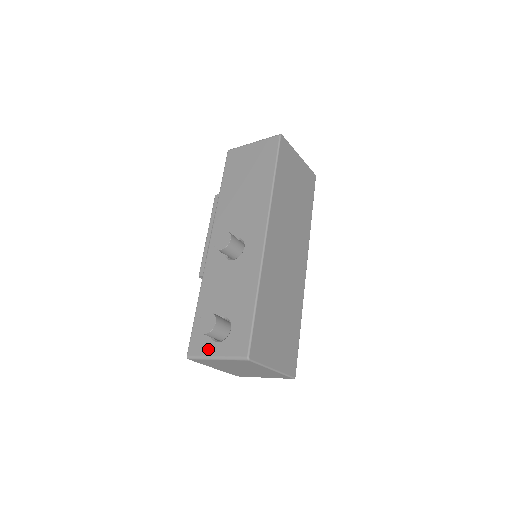
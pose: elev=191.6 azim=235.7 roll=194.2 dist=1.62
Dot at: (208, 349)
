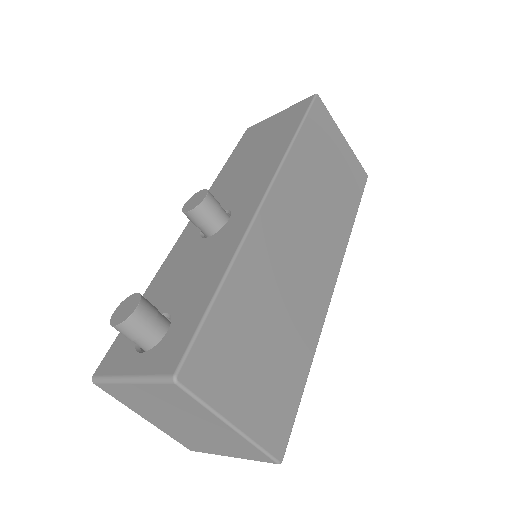
Dot at: (123, 364)
